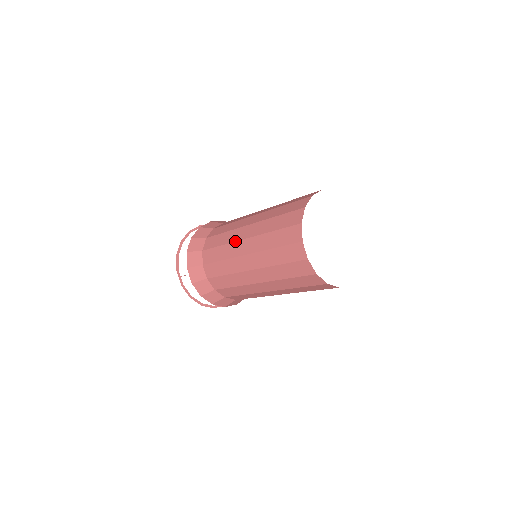
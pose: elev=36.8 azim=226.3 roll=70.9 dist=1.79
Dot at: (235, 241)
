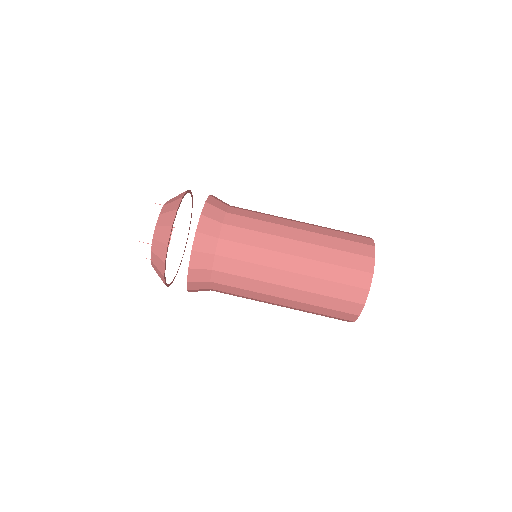
Dot at: (279, 252)
